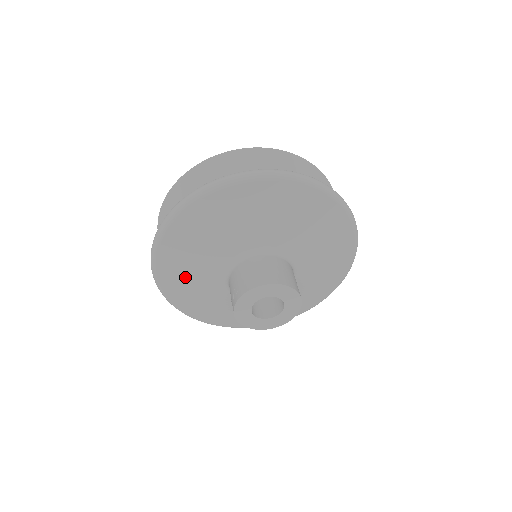
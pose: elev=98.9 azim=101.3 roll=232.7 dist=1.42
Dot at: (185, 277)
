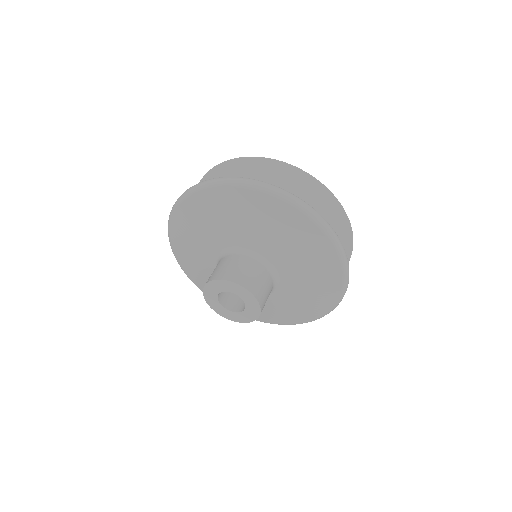
Dot at: (189, 248)
